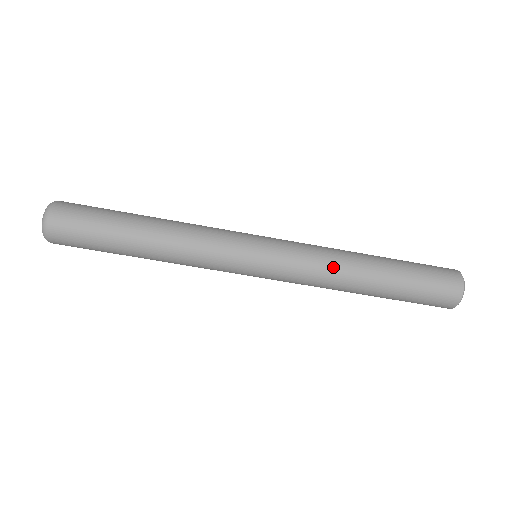
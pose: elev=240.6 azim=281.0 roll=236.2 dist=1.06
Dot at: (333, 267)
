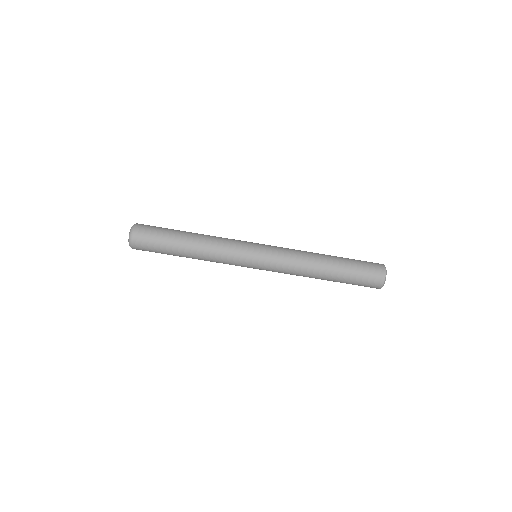
Dot at: (302, 265)
